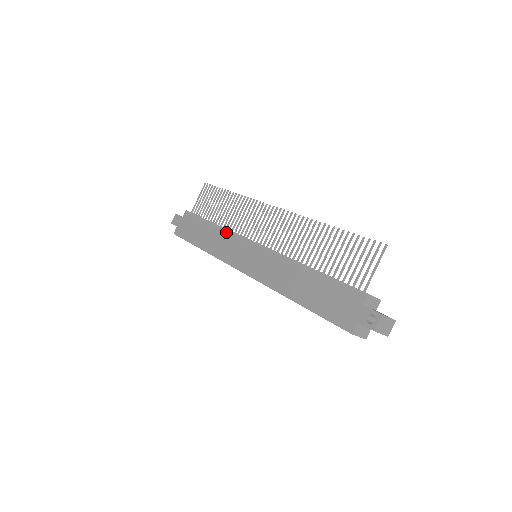
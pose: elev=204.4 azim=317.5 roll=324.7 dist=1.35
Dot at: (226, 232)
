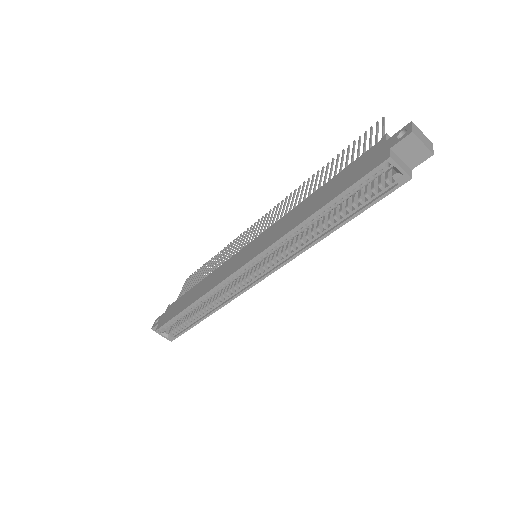
Dot at: (217, 268)
